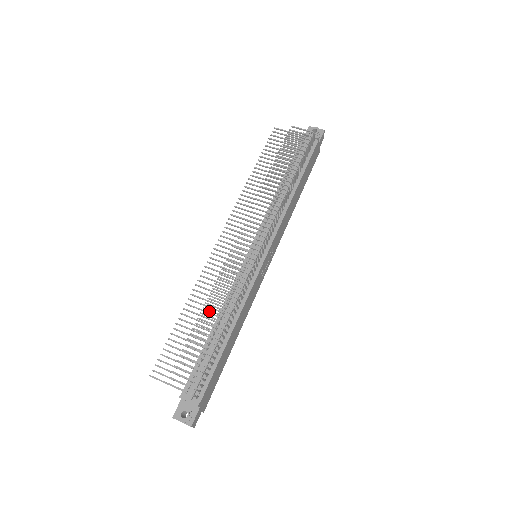
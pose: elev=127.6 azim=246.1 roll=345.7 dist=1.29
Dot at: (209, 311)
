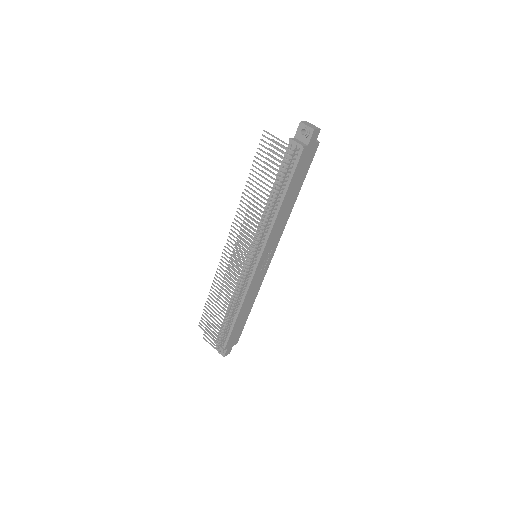
Dot at: (220, 302)
